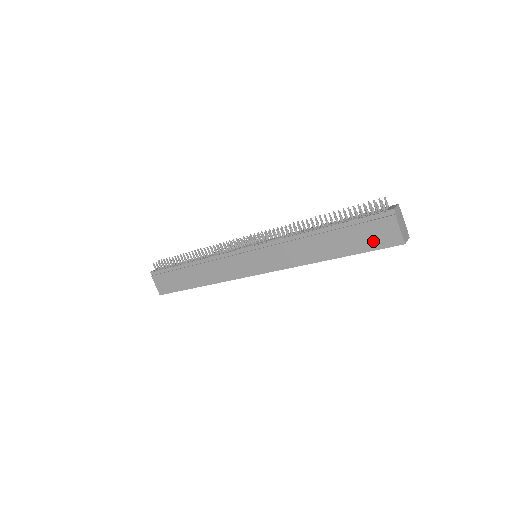
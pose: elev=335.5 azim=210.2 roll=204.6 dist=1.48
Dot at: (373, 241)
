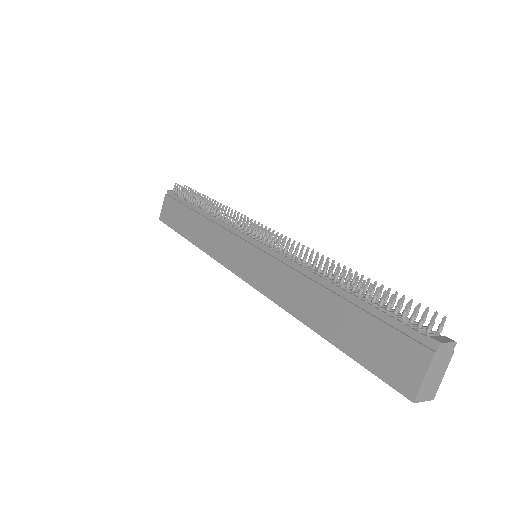
Dot at: (379, 358)
